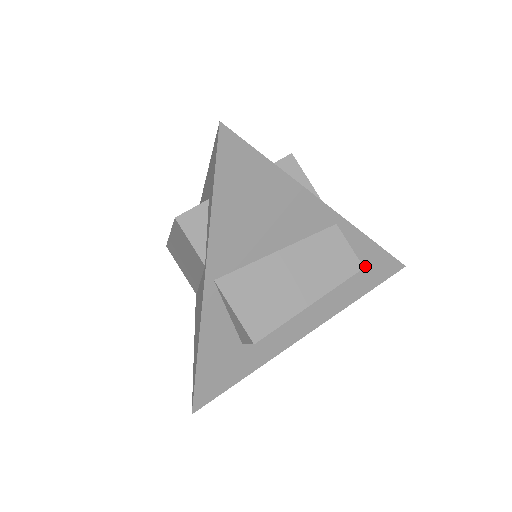
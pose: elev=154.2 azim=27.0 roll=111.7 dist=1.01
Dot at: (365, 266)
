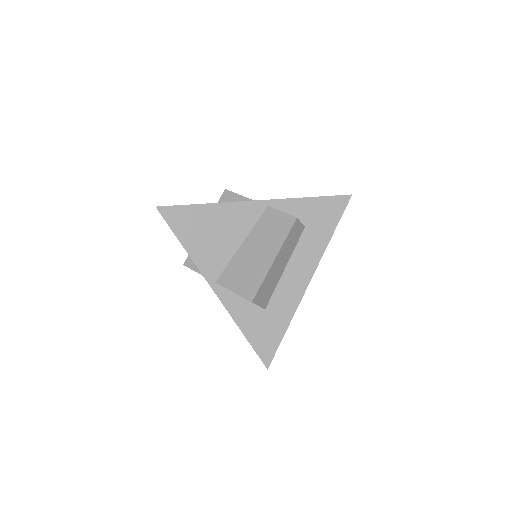
Dot at: (316, 215)
